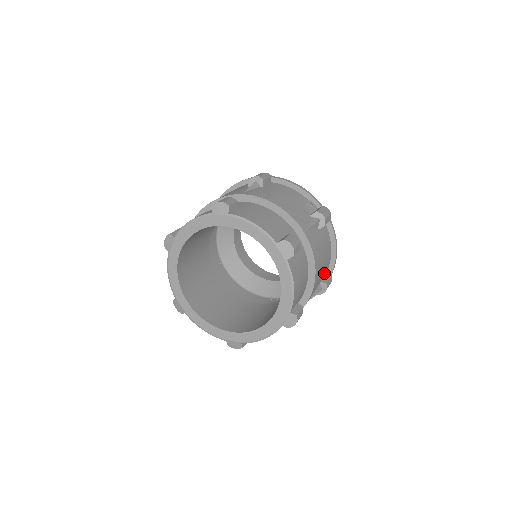
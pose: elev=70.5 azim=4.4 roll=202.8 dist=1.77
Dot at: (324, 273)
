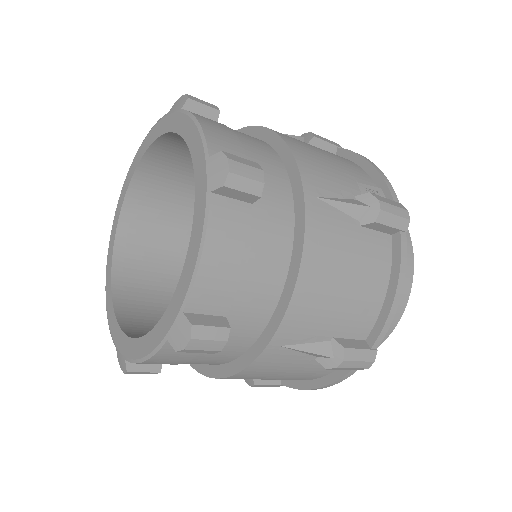
Dot at: (349, 325)
